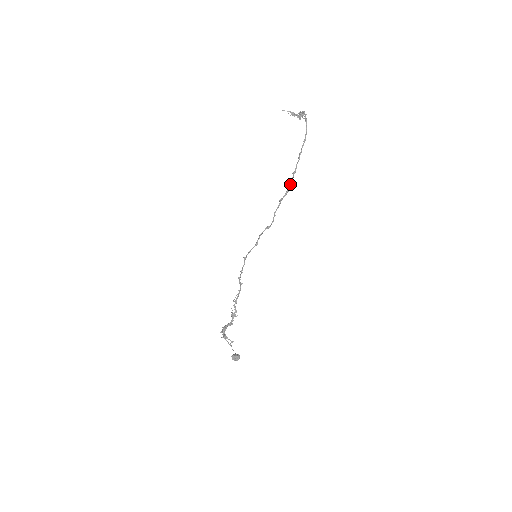
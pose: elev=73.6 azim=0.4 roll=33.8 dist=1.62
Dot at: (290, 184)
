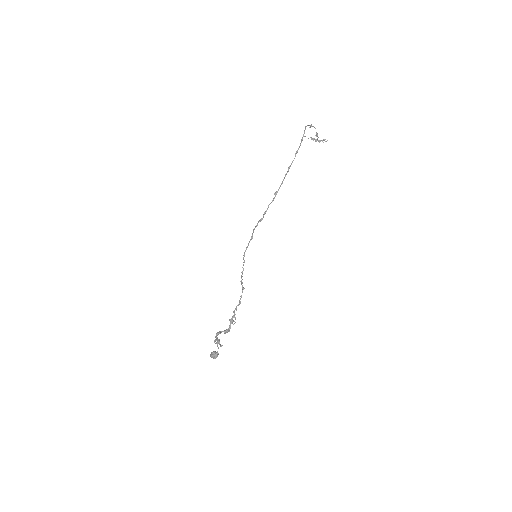
Dot at: (284, 178)
